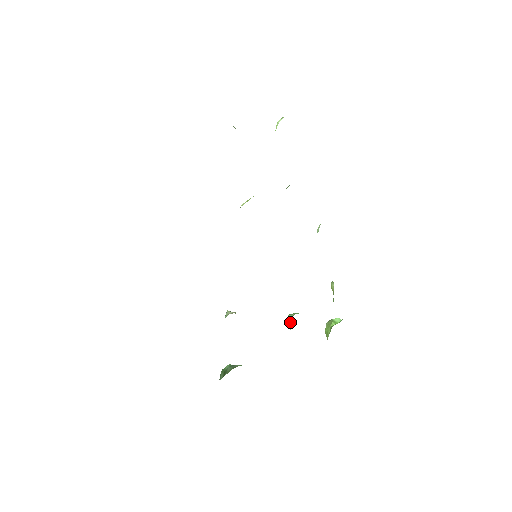
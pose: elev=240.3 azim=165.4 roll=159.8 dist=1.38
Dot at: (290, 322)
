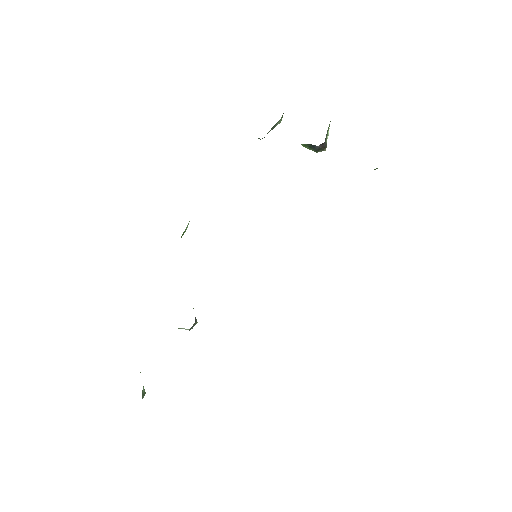
Dot at: occluded
